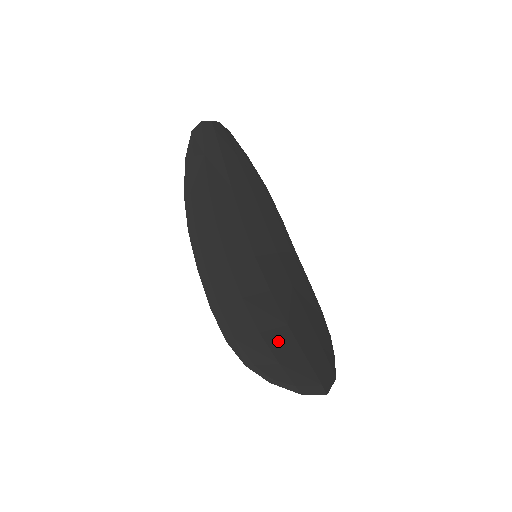
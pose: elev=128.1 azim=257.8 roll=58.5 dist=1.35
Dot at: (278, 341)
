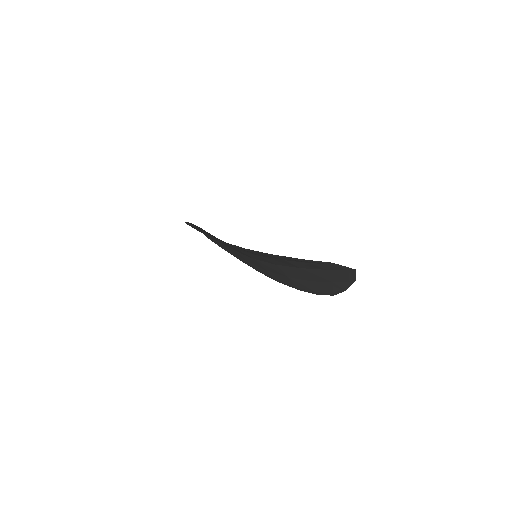
Dot at: occluded
